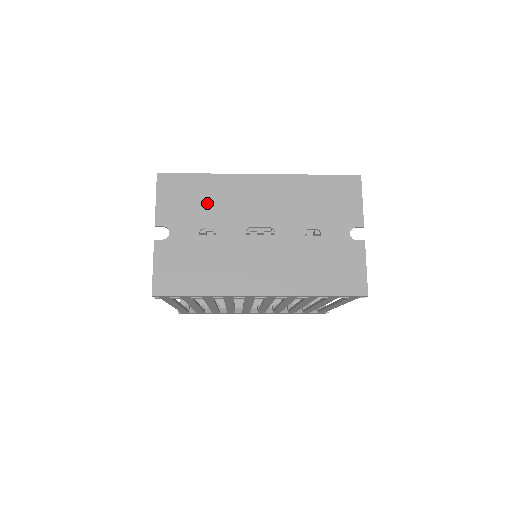
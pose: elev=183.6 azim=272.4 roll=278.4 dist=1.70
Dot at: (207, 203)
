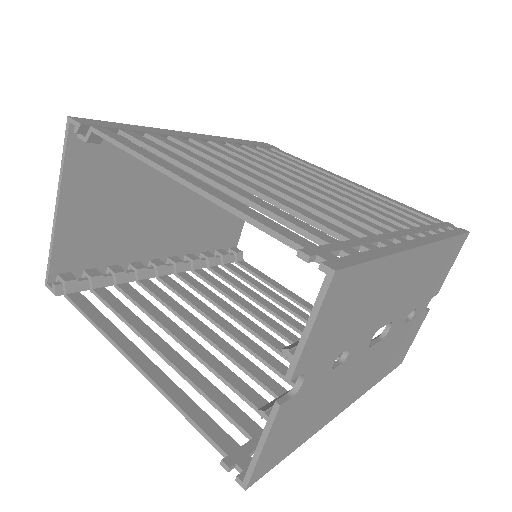
Dot at: (362, 311)
